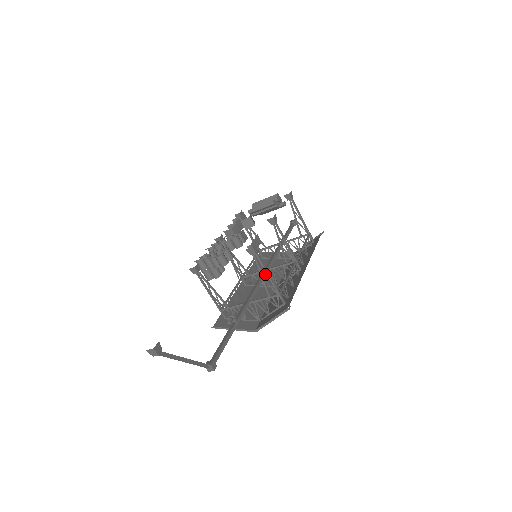
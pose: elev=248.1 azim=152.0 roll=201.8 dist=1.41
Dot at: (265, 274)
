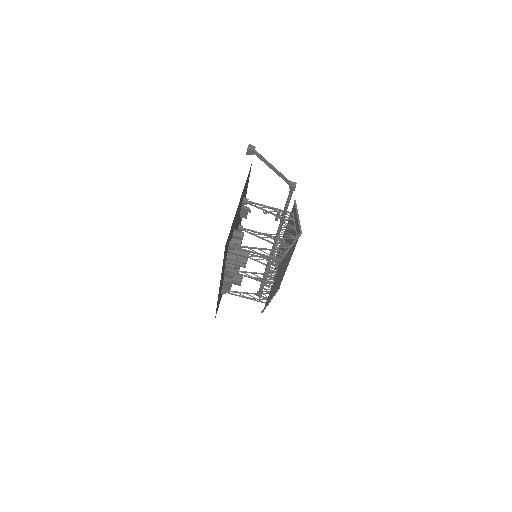
Dot at: occluded
